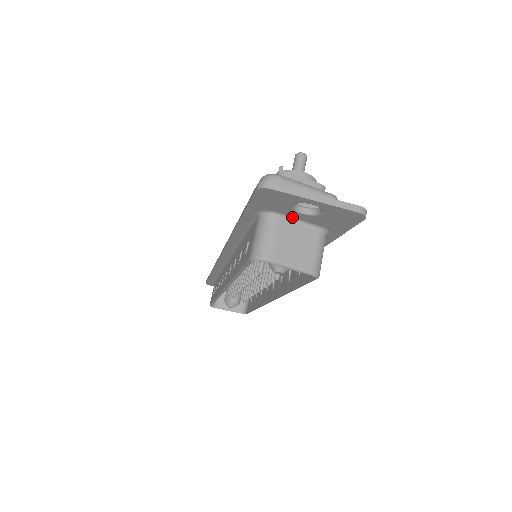
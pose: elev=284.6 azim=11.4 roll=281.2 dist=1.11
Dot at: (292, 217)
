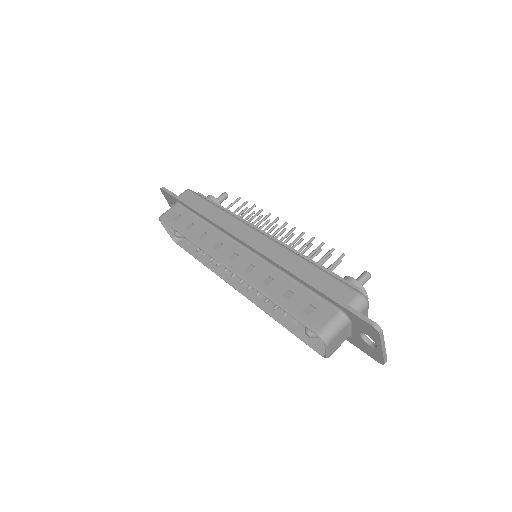
Dot at: (352, 327)
